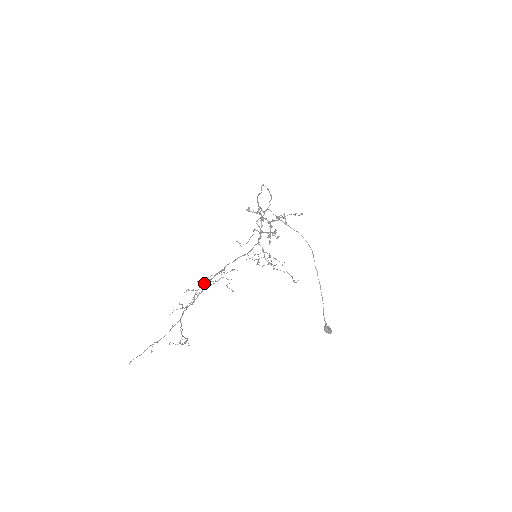
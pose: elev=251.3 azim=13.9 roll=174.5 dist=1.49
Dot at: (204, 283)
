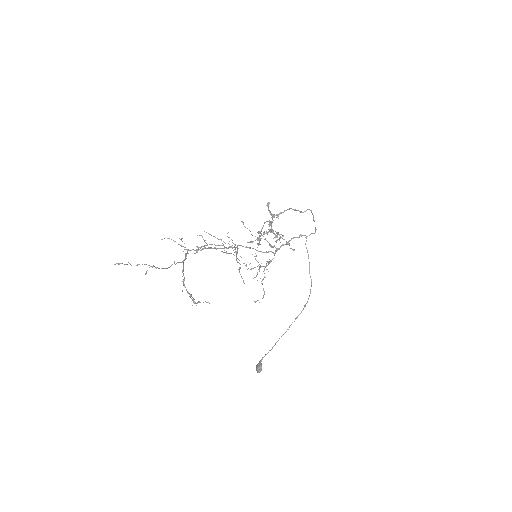
Dot at: (219, 245)
